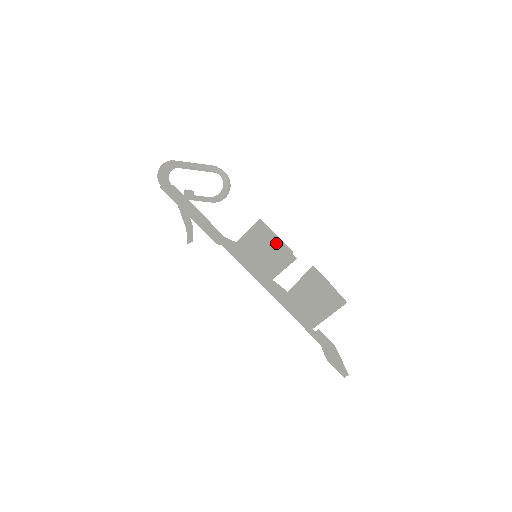
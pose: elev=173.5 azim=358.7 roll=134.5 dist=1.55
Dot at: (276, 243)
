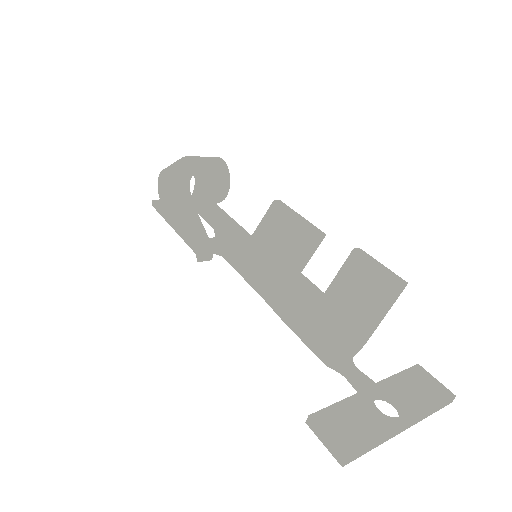
Dot at: (231, 229)
